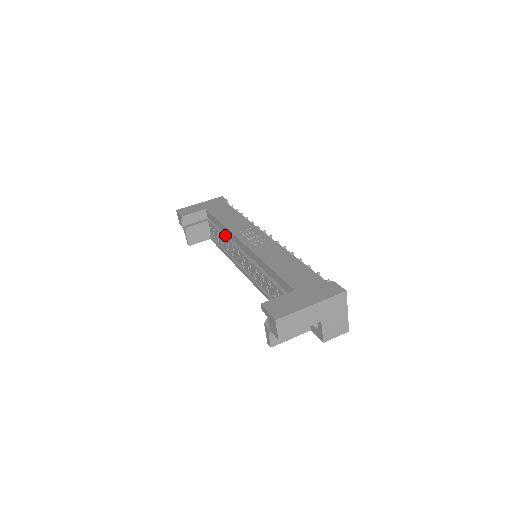
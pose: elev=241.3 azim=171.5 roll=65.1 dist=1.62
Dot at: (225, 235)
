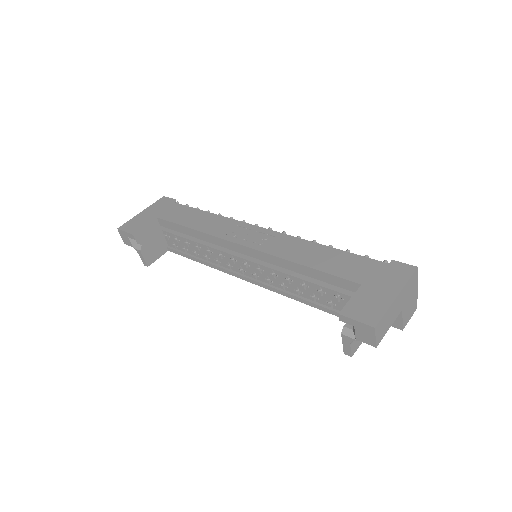
Dot at: (200, 242)
